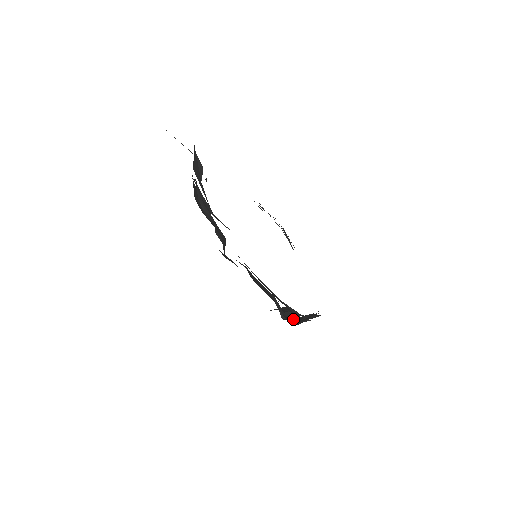
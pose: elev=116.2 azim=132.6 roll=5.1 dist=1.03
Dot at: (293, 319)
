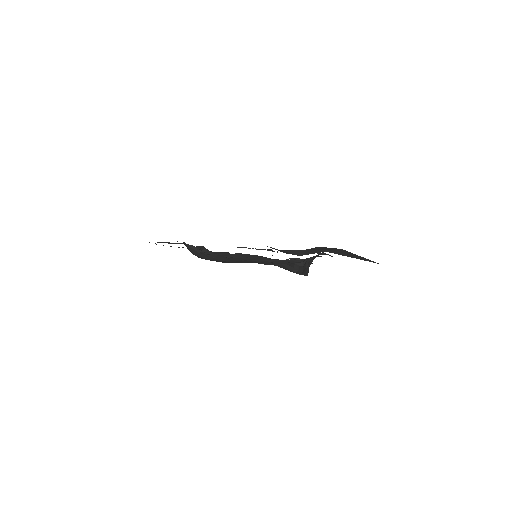
Dot at: (301, 267)
